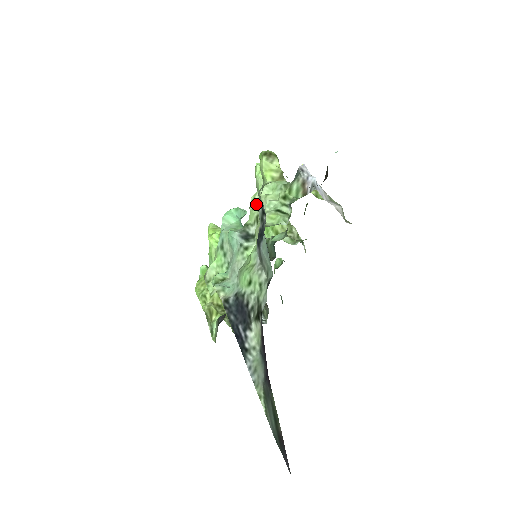
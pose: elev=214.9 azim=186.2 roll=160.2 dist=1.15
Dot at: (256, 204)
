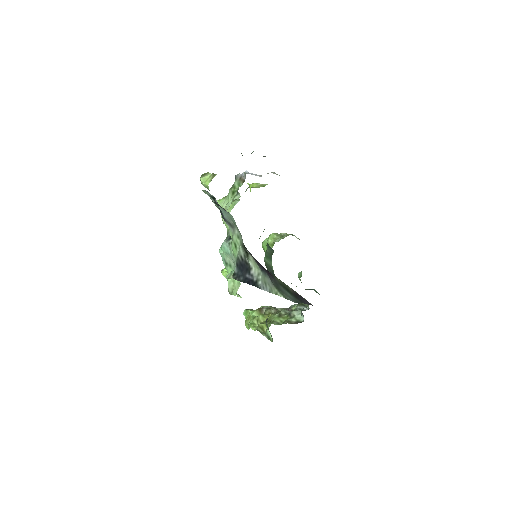
Dot at: occluded
